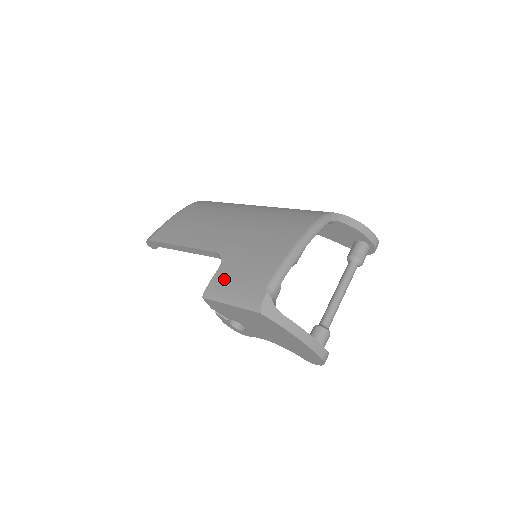
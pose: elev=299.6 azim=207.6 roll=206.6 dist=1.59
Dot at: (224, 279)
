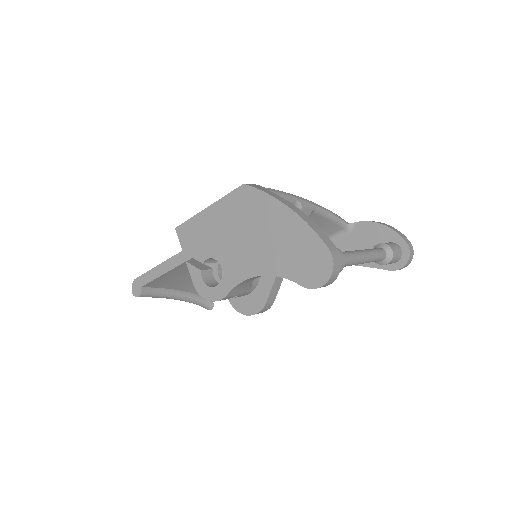
Dot at: occluded
